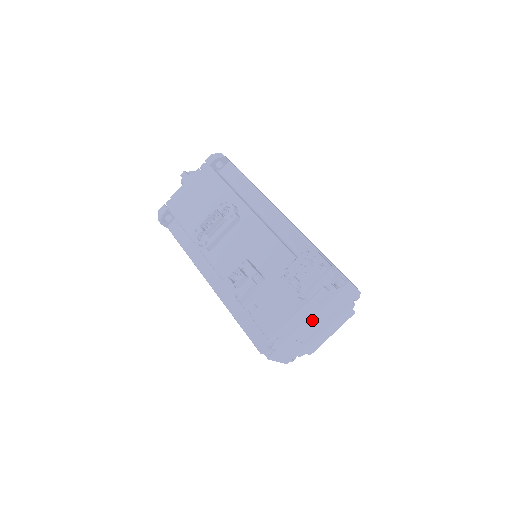
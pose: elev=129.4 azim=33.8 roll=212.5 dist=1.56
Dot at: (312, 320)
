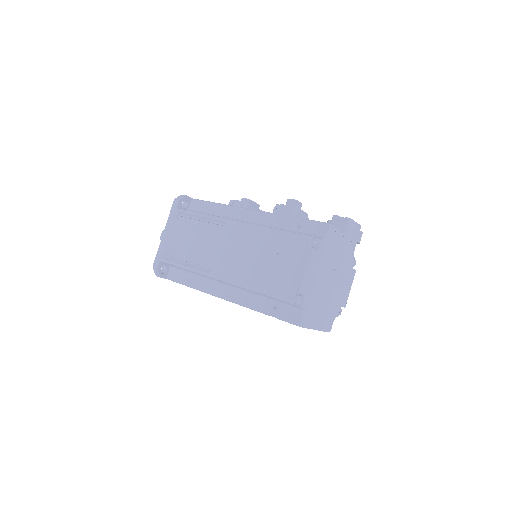
Dot at: (337, 264)
